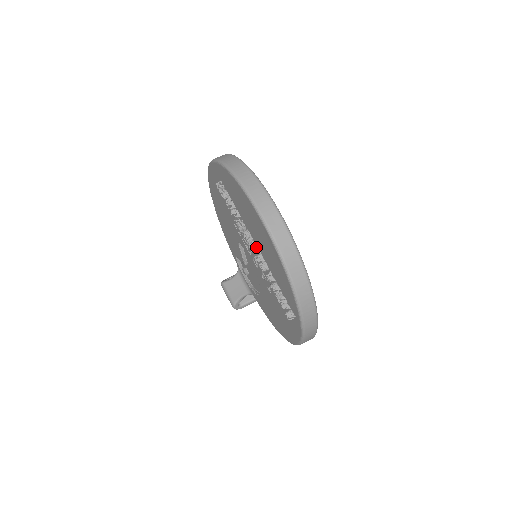
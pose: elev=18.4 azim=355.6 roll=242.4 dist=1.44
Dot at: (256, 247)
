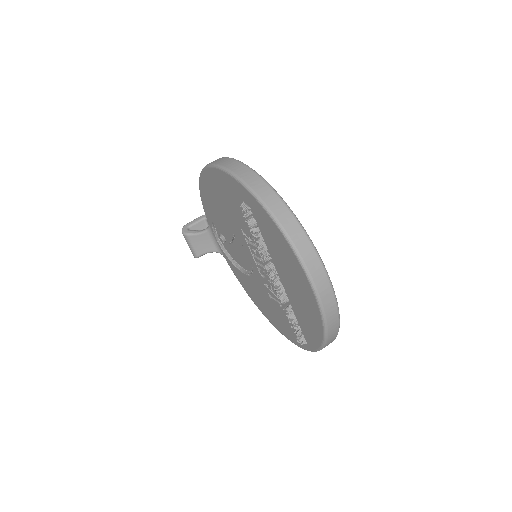
Dot at: (280, 282)
